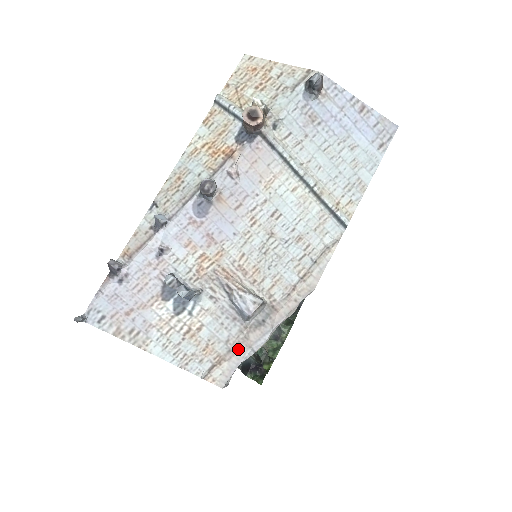
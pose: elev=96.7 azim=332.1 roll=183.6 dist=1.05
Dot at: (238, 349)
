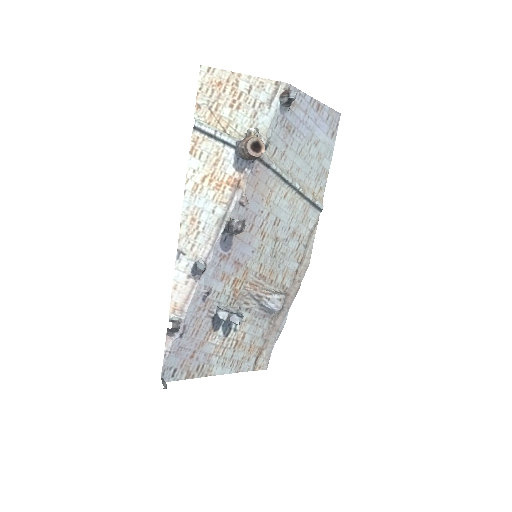
Dot at: (270, 337)
